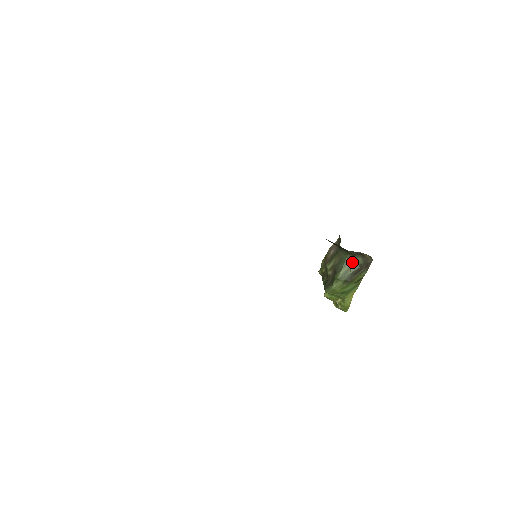
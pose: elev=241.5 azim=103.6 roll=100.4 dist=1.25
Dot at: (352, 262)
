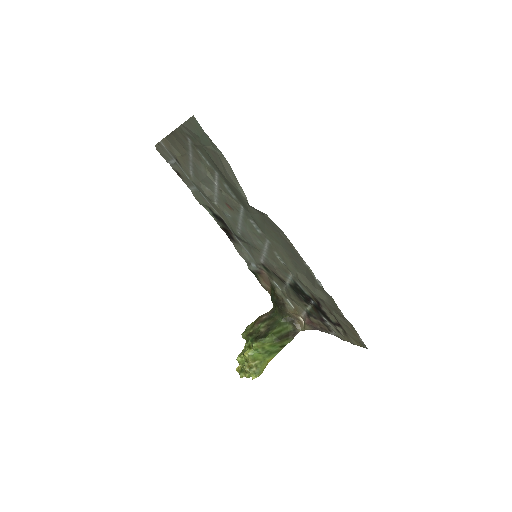
Dot at: (285, 326)
